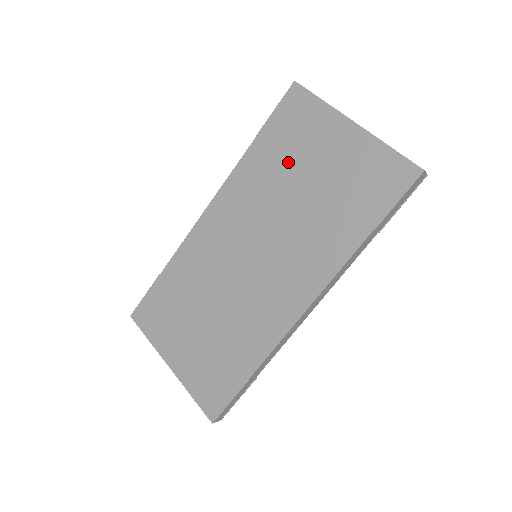
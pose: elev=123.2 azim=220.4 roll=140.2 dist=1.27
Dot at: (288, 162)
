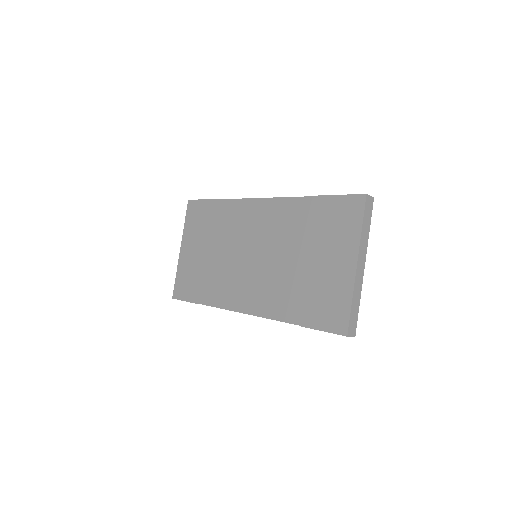
Dot at: (312, 235)
